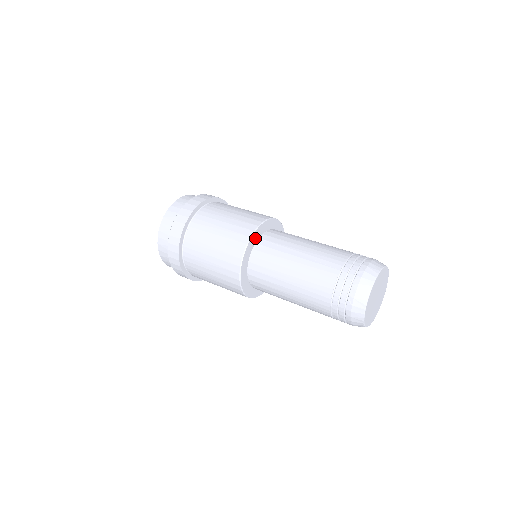
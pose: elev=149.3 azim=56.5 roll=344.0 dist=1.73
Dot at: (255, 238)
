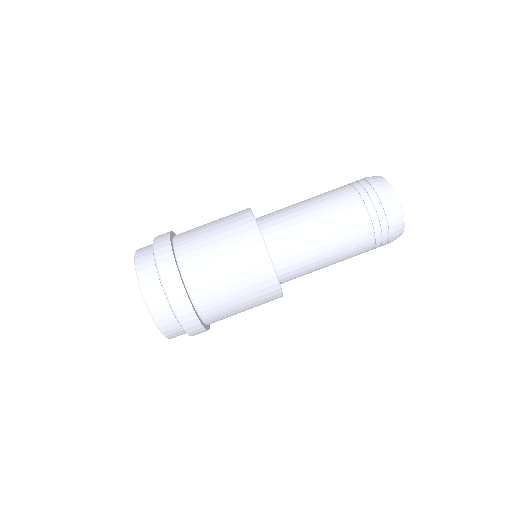
Dot at: occluded
